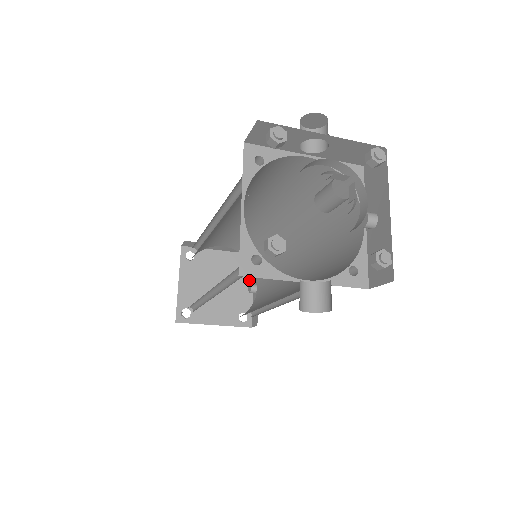
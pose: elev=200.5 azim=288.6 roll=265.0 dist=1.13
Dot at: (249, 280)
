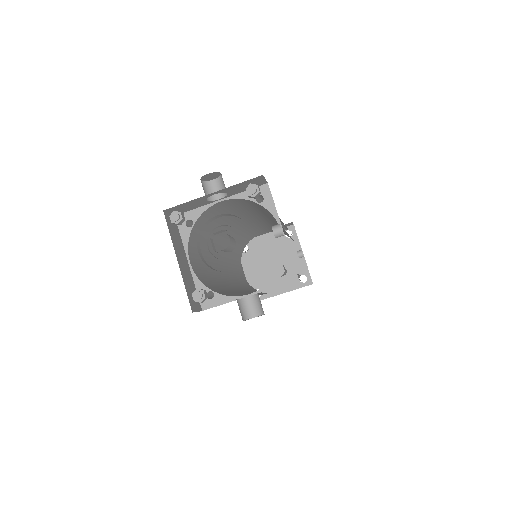
Dot at: (297, 247)
